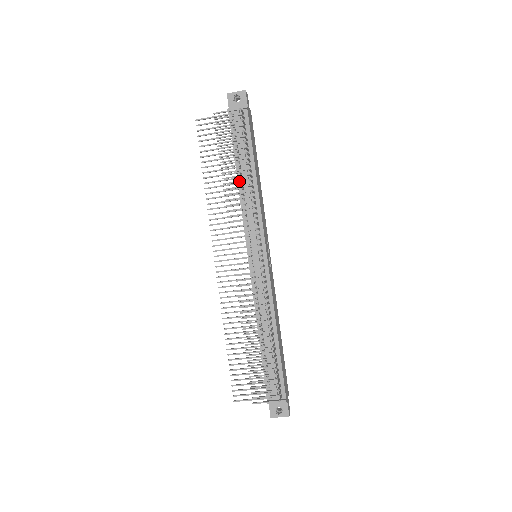
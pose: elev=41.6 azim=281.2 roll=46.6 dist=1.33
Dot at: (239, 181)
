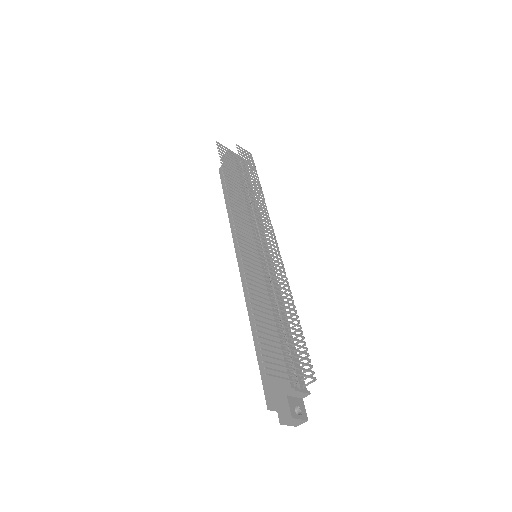
Dot at: occluded
